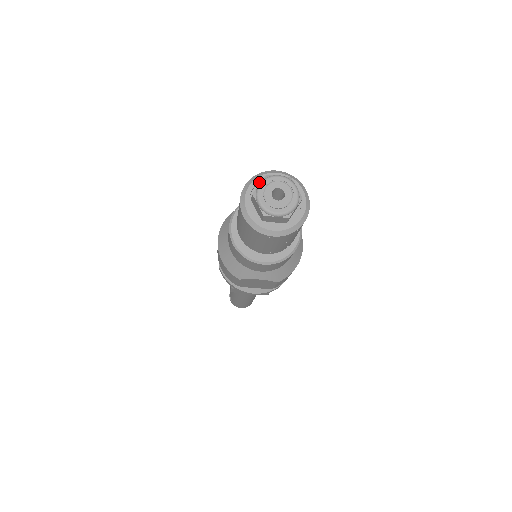
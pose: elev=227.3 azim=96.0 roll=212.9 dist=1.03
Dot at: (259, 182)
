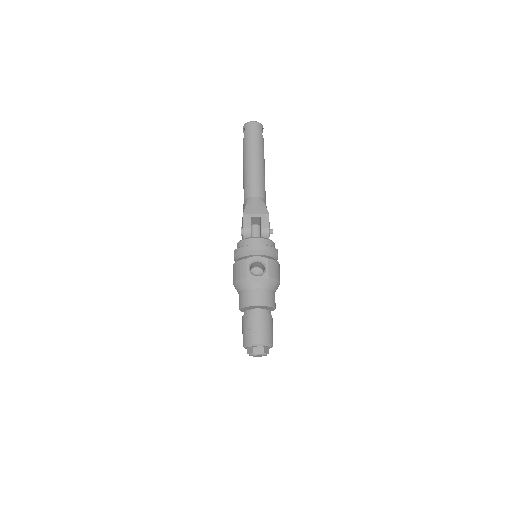
Dot at: (251, 346)
